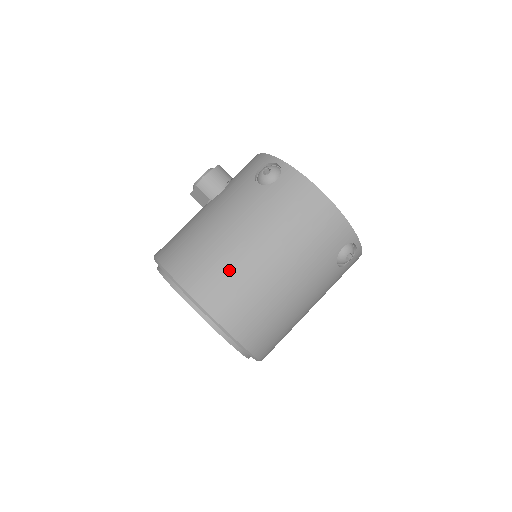
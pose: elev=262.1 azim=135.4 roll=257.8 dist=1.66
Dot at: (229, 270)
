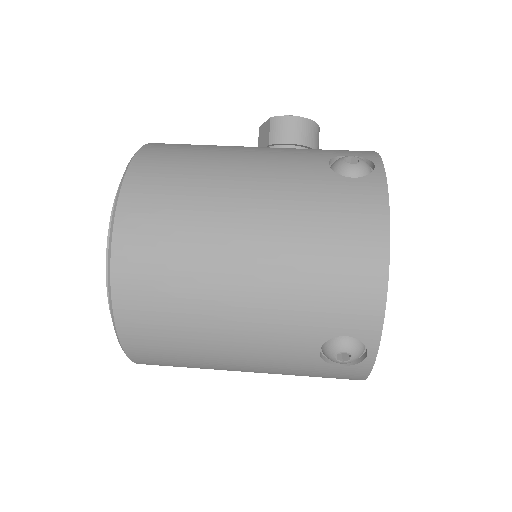
Dot at: (186, 211)
